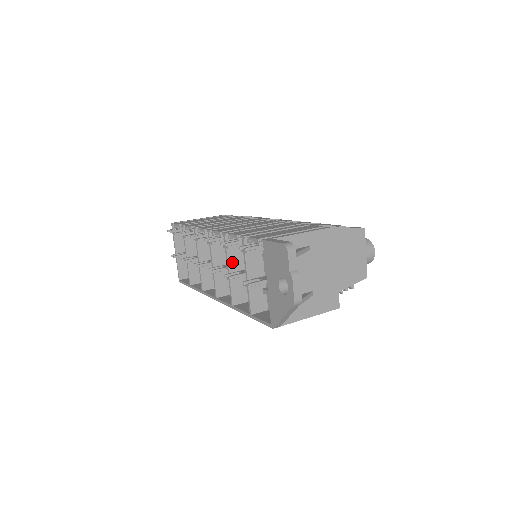
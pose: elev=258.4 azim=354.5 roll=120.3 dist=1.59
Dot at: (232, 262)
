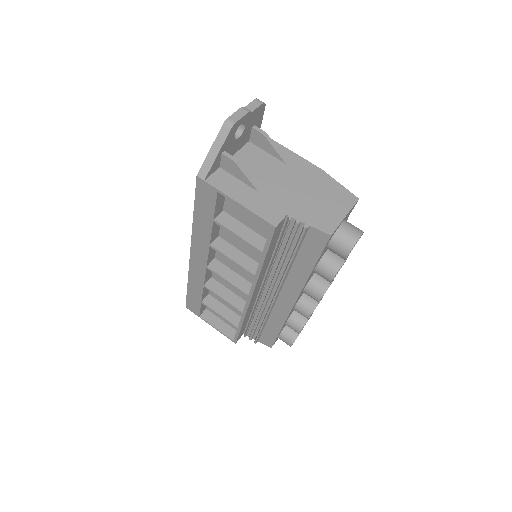
Dot at: occluded
